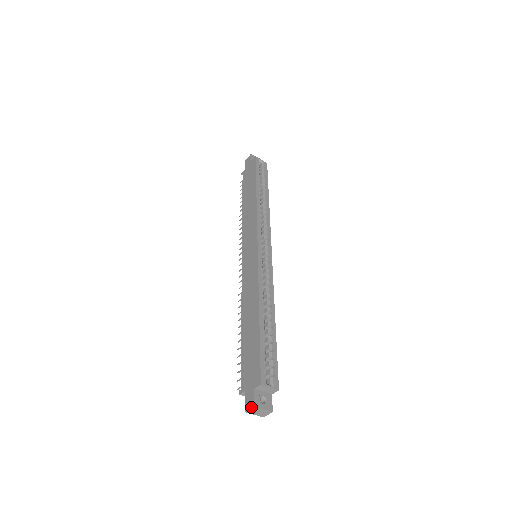
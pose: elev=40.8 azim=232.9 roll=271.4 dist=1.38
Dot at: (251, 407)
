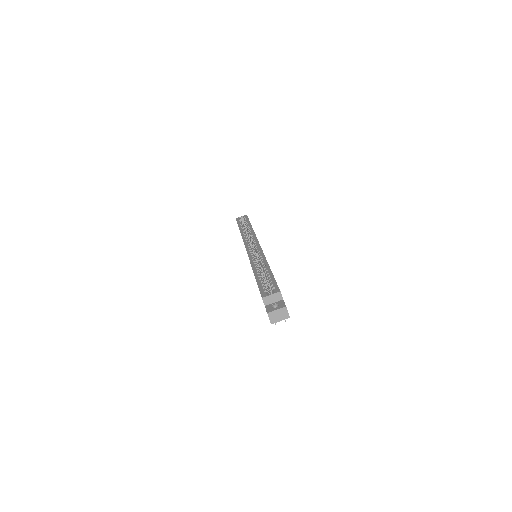
Dot at: (268, 316)
